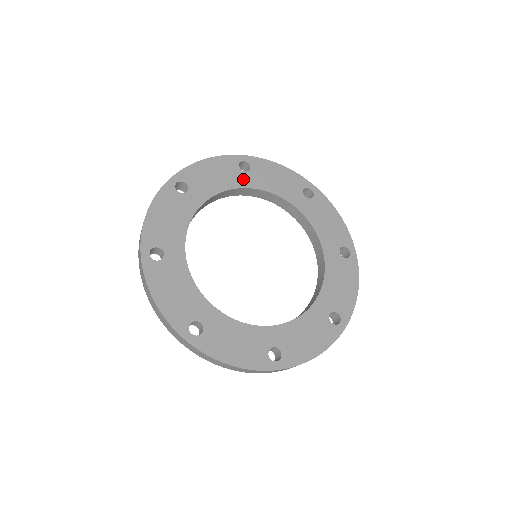
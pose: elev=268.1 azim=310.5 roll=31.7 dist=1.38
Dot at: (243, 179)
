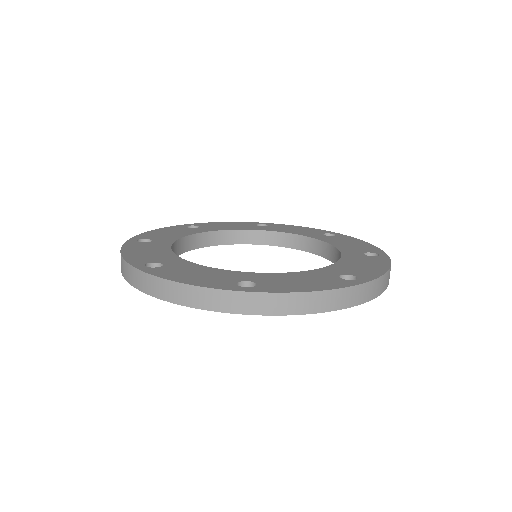
Dot at: (198, 230)
